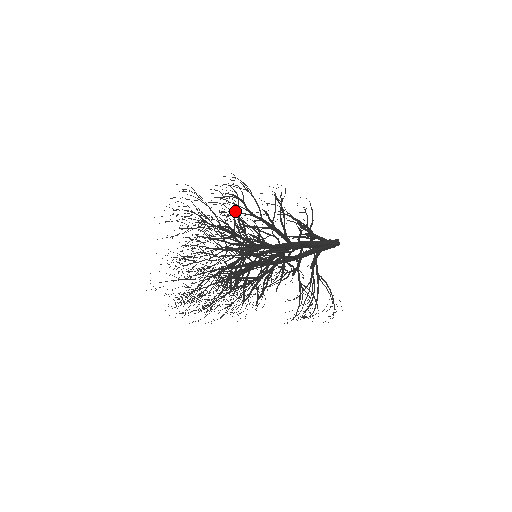
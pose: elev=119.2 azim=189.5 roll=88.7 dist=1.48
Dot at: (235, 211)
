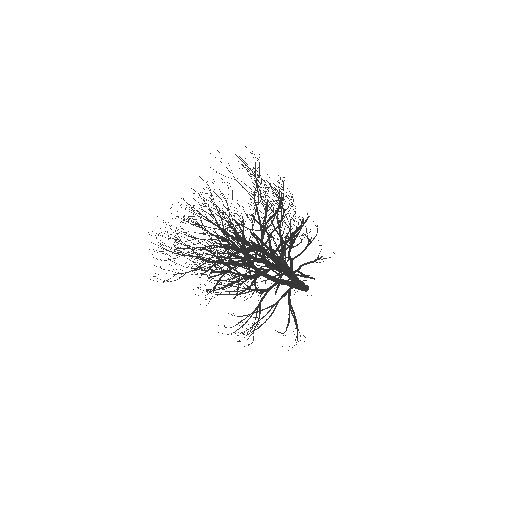
Dot at: occluded
